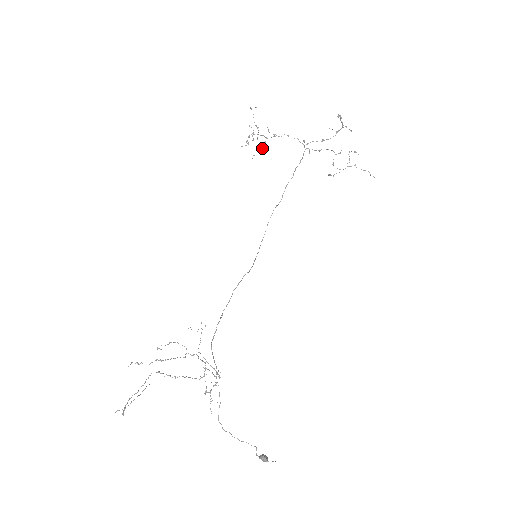
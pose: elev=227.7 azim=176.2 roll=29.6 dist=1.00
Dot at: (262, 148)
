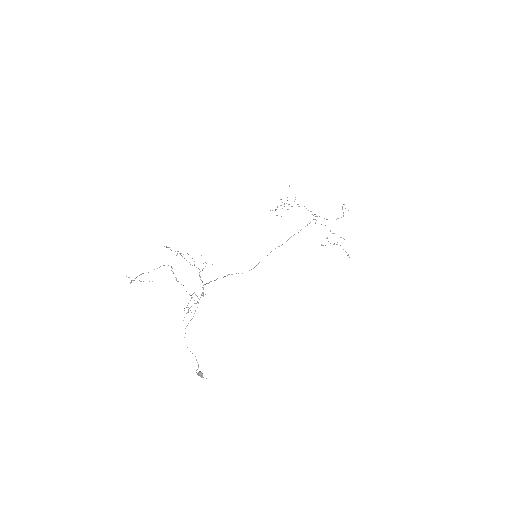
Dot at: occluded
